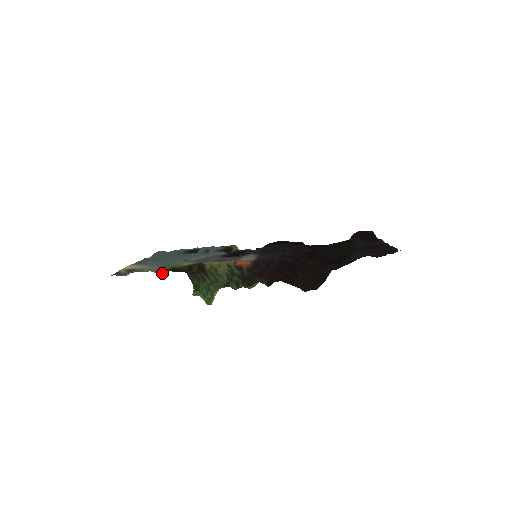
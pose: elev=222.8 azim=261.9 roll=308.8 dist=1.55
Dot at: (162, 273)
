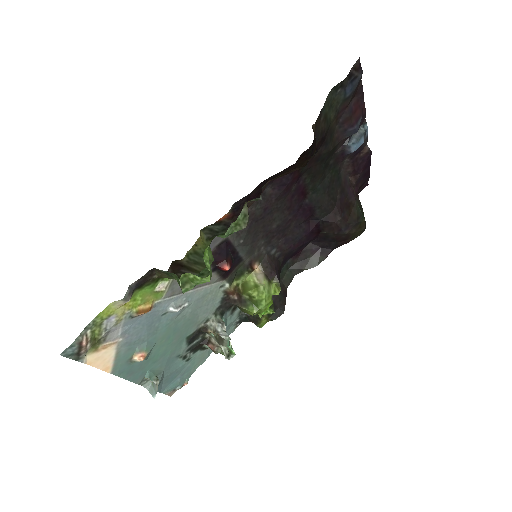
Dot at: (128, 301)
